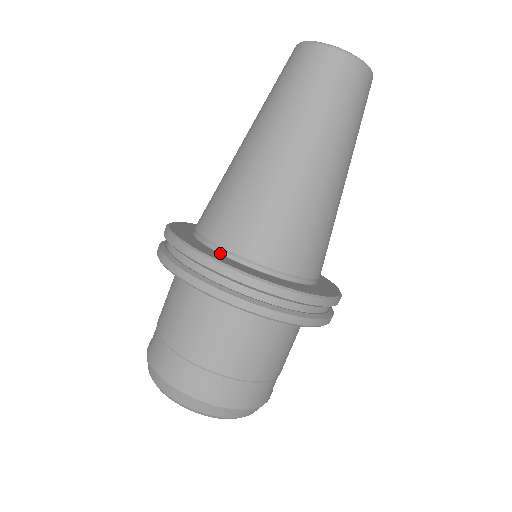
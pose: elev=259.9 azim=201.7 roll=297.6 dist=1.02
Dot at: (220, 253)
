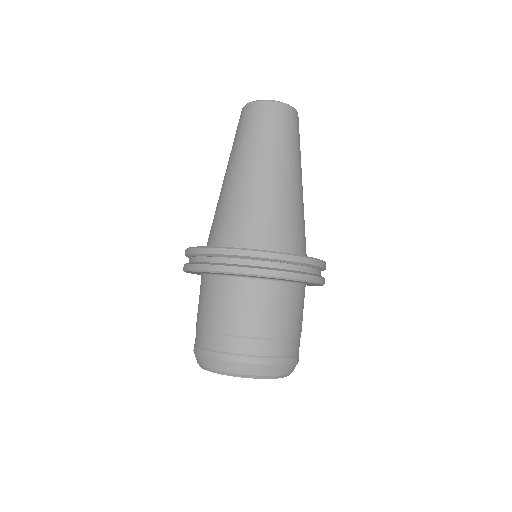
Dot at: occluded
